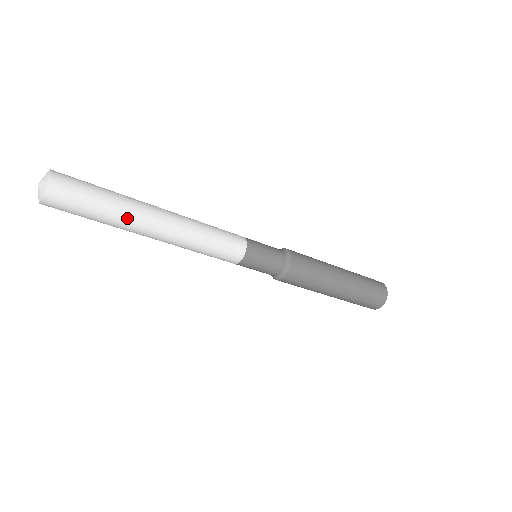
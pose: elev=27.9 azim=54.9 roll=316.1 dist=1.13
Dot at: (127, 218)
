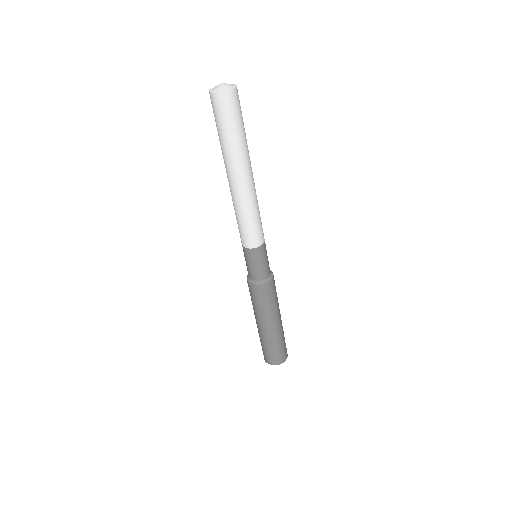
Dot at: (247, 150)
